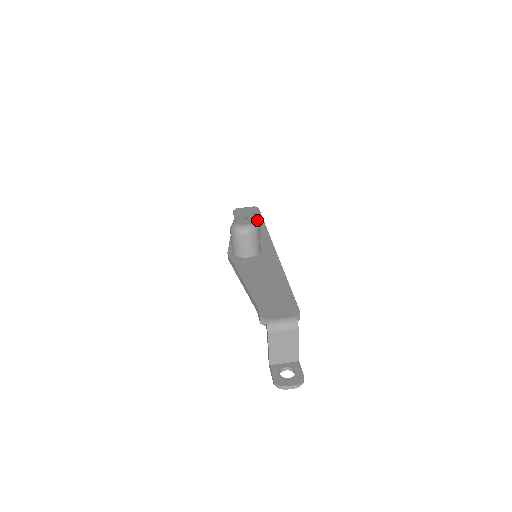
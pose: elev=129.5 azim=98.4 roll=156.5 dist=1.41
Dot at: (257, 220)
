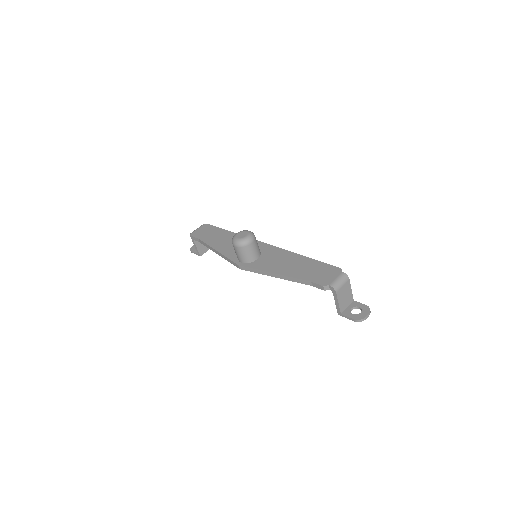
Dot at: (222, 232)
